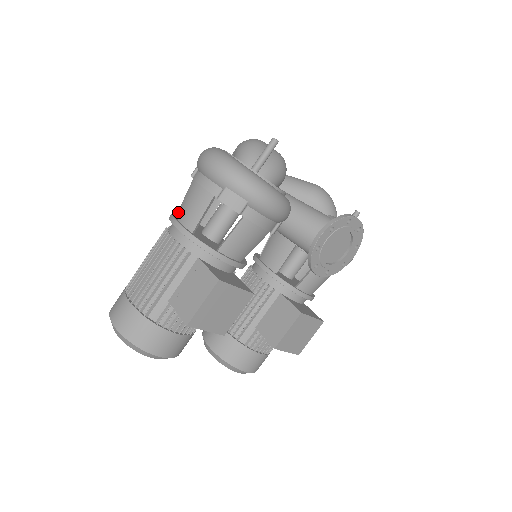
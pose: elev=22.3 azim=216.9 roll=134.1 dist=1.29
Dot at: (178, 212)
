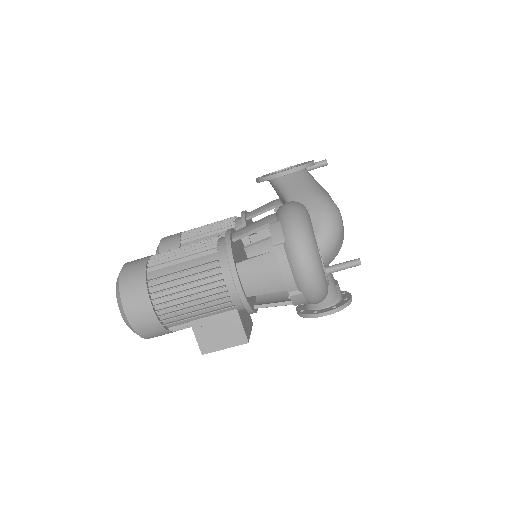
Dot at: (241, 265)
